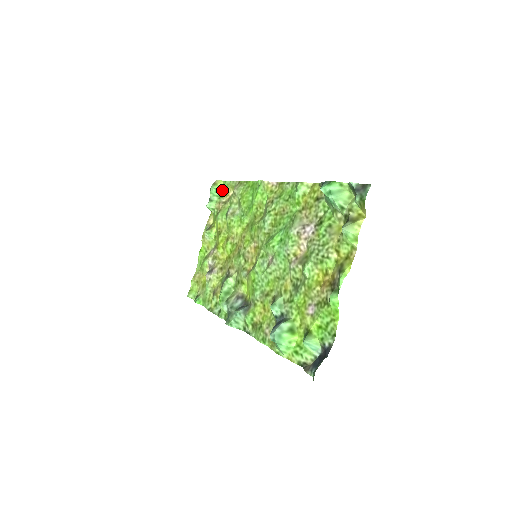
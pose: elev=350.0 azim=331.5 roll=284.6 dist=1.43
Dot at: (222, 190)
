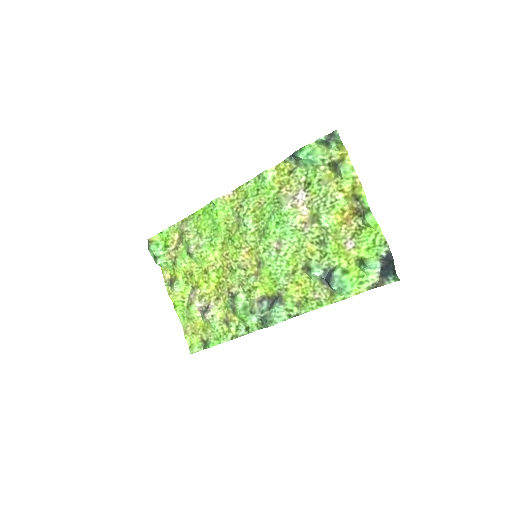
Dot at: (163, 242)
